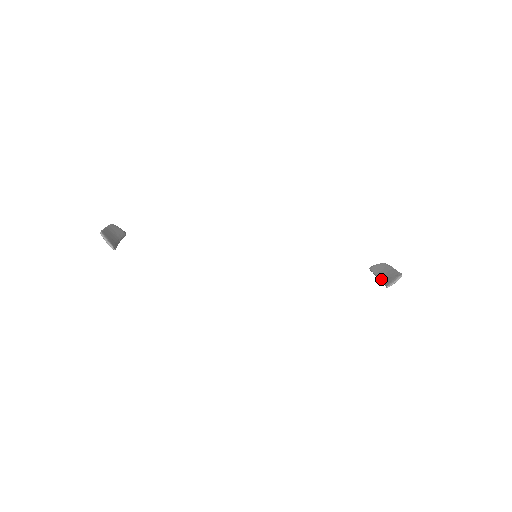
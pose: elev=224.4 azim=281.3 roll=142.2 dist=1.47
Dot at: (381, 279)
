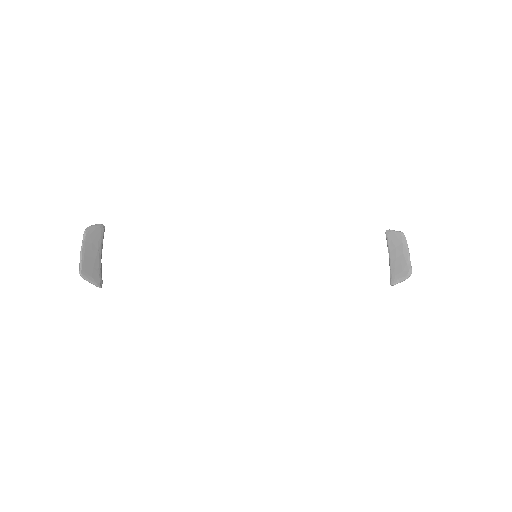
Dot at: (390, 264)
